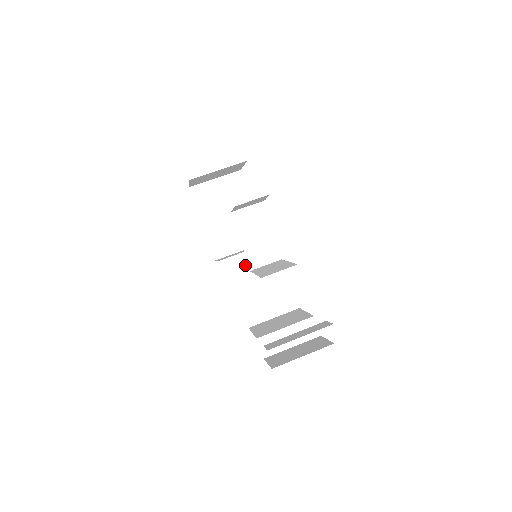
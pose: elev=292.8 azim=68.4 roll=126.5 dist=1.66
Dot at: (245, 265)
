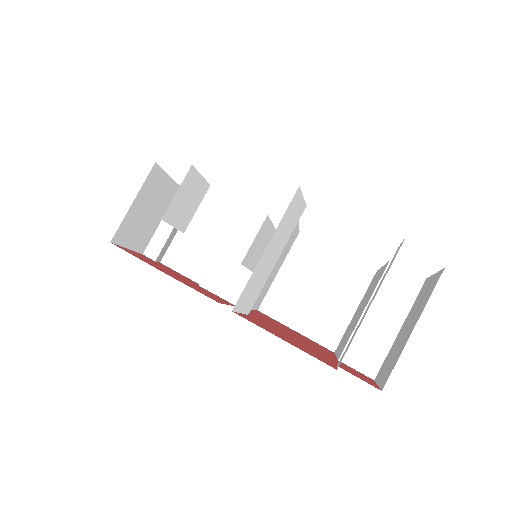
Dot at: occluded
